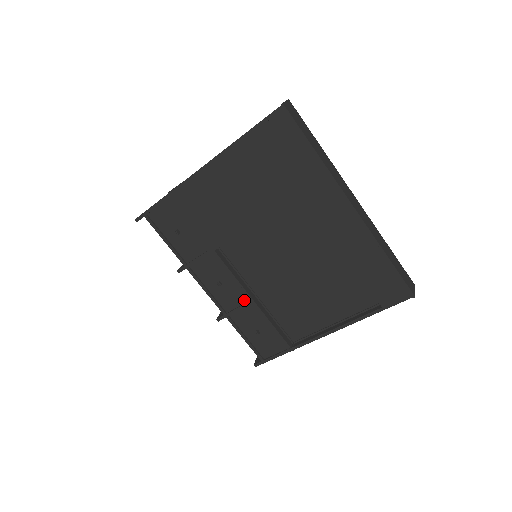
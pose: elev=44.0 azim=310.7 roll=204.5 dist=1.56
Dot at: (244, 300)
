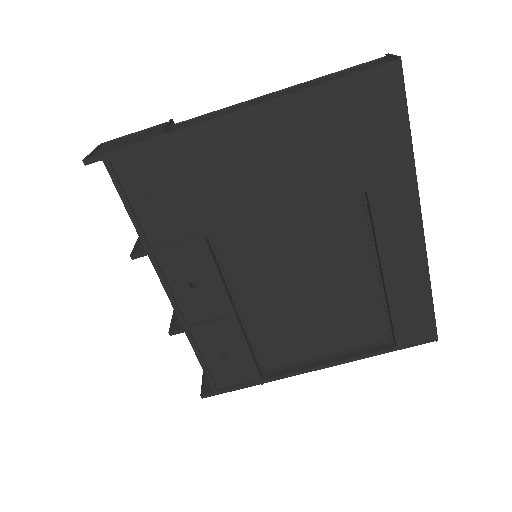
Dot at: (221, 313)
